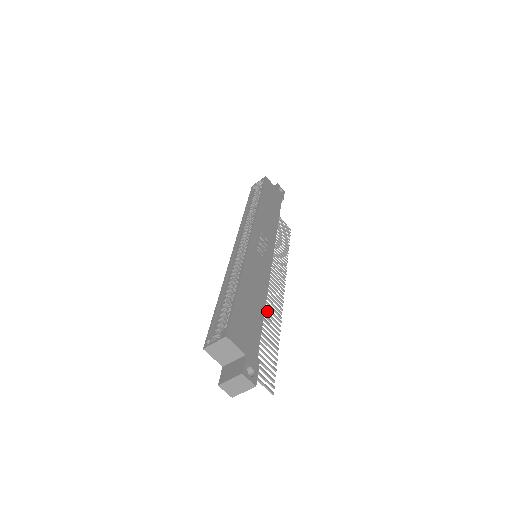
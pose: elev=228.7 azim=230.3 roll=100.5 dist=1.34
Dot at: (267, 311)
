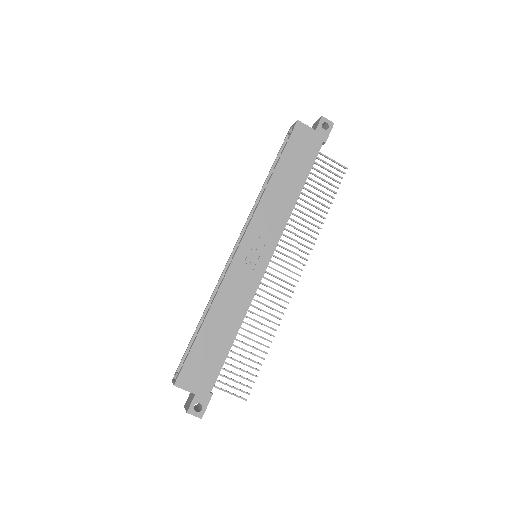
Dot at: (261, 316)
